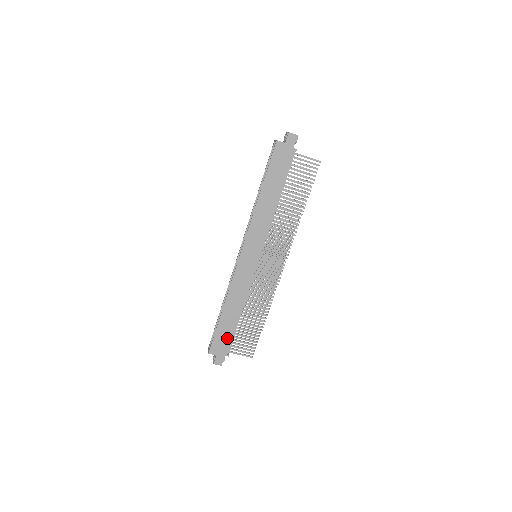
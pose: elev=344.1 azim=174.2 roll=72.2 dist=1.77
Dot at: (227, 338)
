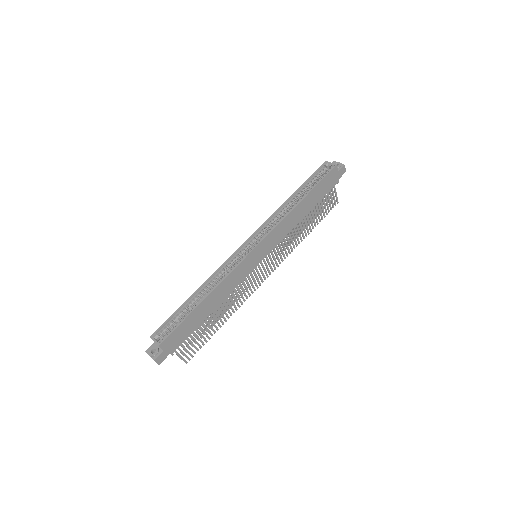
Dot at: (186, 333)
